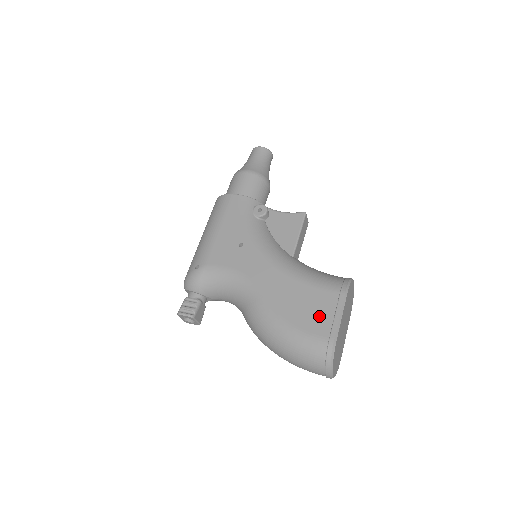
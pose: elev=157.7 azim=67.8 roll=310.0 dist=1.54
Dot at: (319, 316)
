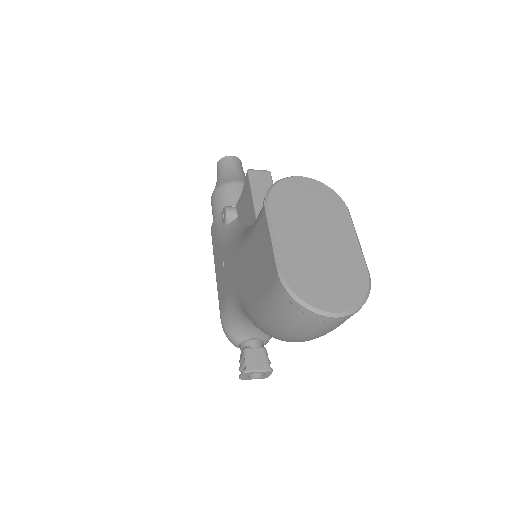
Dot at: (264, 261)
